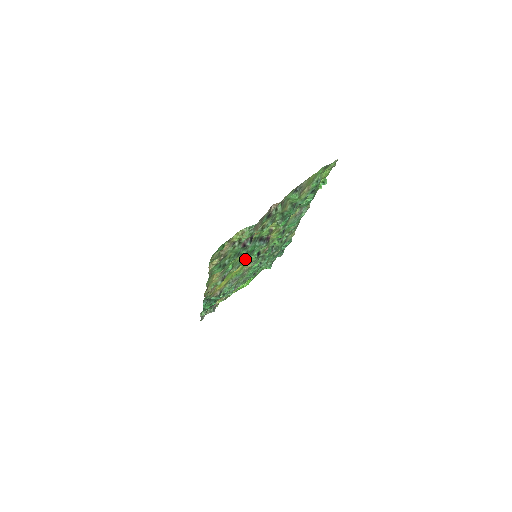
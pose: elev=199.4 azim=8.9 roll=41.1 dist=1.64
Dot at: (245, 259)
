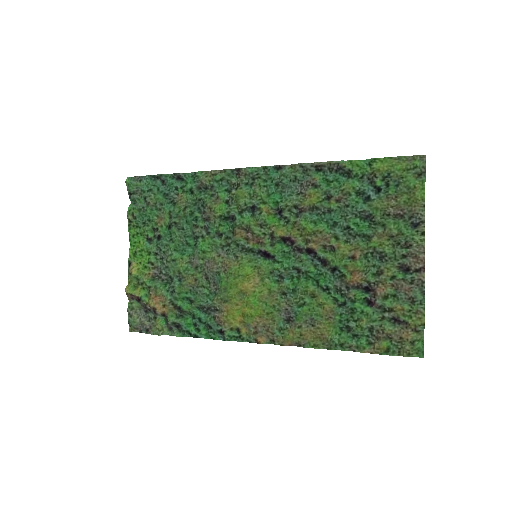
Dot at: (297, 285)
